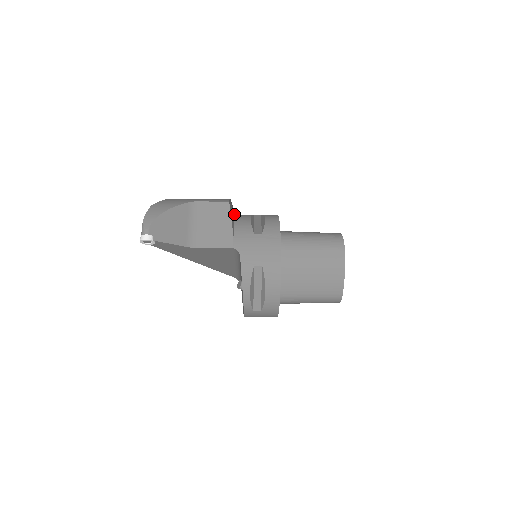
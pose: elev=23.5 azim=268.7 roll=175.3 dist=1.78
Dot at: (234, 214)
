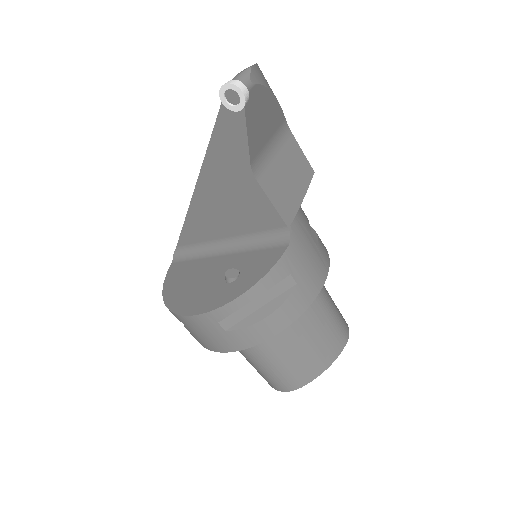
Dot at: occluded
